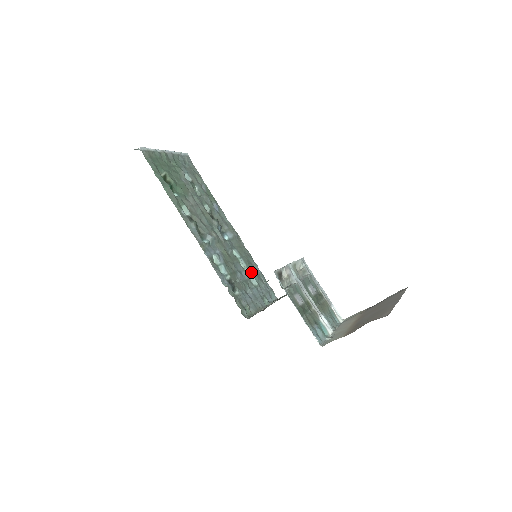
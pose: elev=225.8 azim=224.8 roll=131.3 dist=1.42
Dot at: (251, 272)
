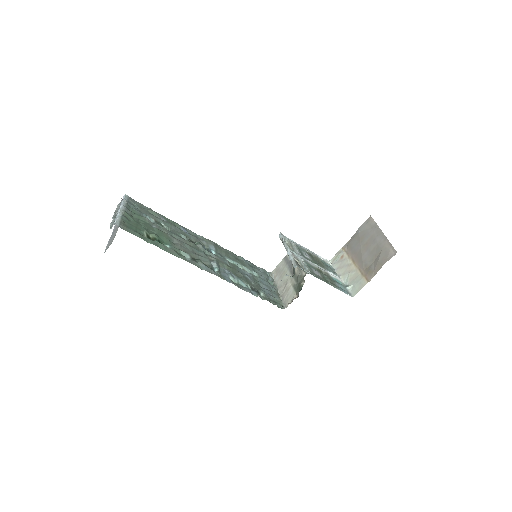
Dot at: (246, 267)
